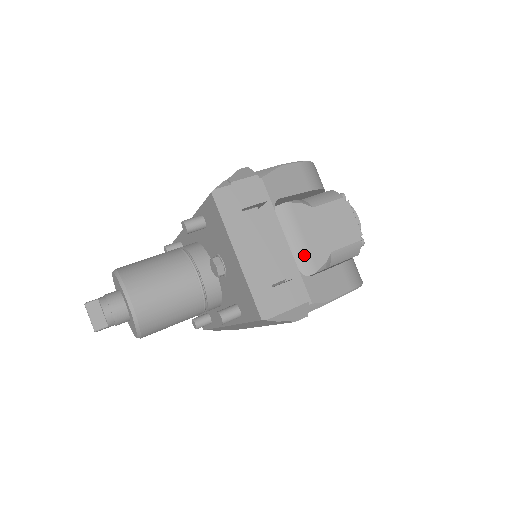
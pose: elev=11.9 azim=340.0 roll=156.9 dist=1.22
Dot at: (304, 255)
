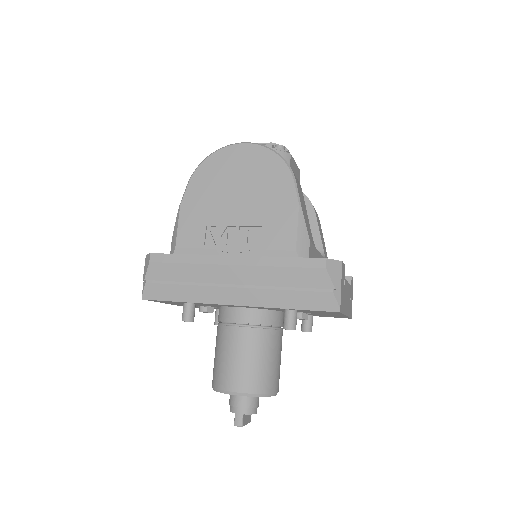
Dot at: occluded
